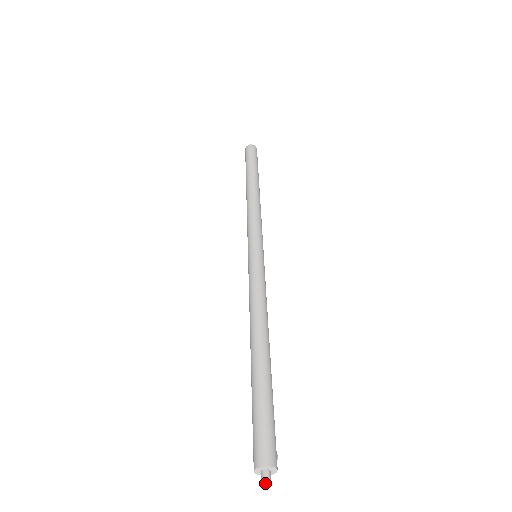
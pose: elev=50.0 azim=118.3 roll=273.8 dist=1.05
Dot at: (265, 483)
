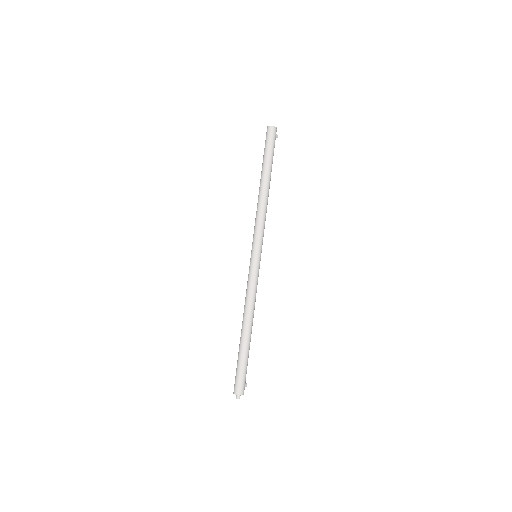
Dot at: occluded
